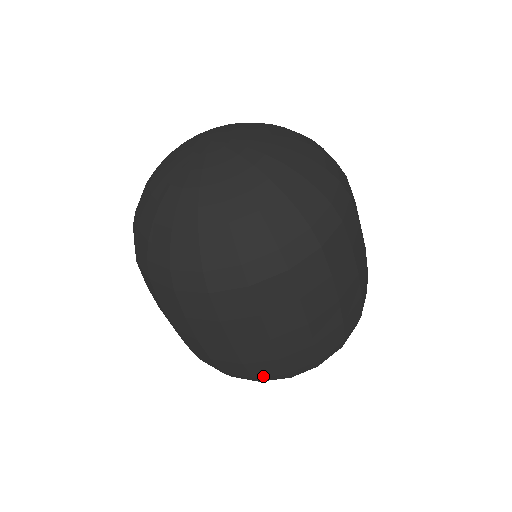
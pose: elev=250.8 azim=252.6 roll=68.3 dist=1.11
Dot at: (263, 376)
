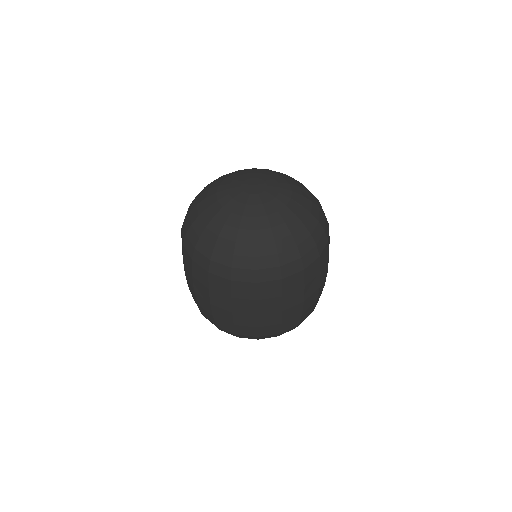
Dot at: (243, 335)
